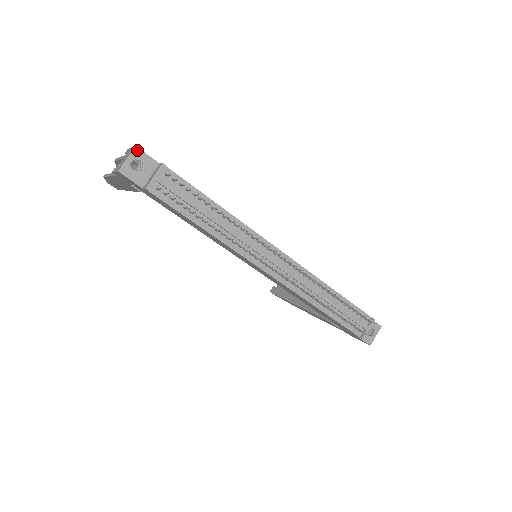
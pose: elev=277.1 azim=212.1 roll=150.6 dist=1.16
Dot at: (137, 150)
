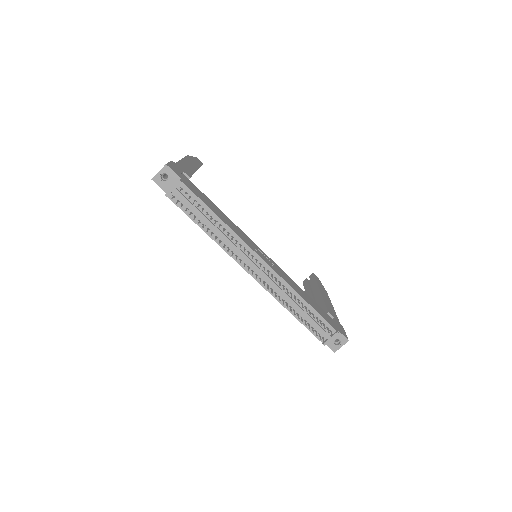
Dot at: (167, 167)
